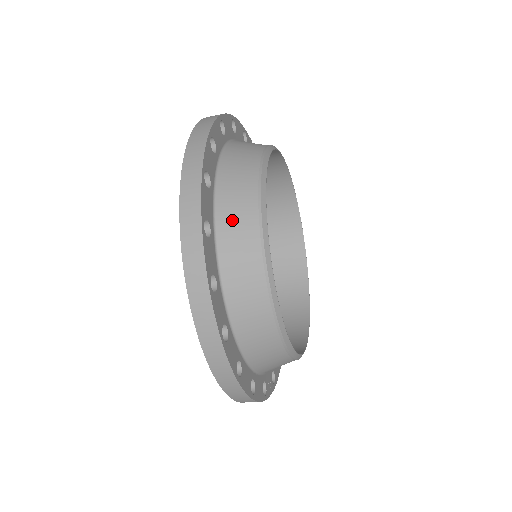
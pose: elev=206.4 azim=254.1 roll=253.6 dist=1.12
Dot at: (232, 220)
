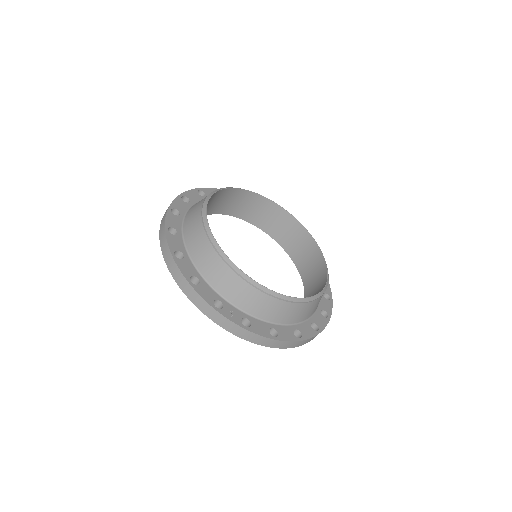
Dot at: occluded
